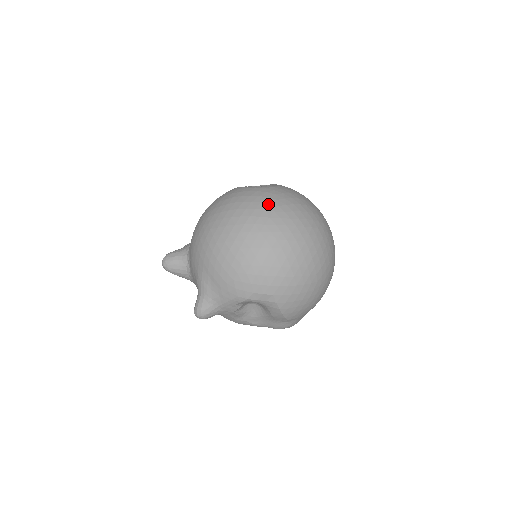
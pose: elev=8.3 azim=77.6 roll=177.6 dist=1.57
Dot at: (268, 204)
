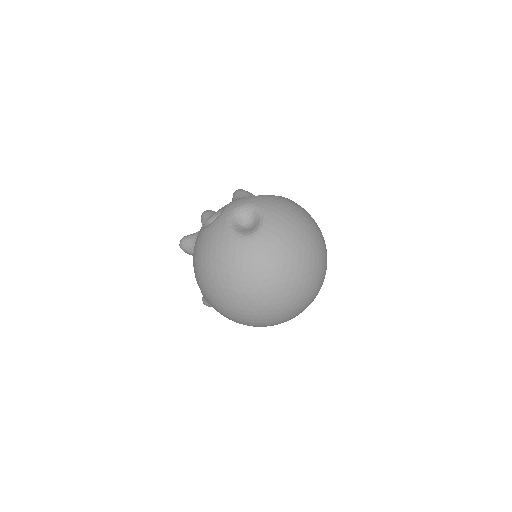
Dot at: (241, 271)
